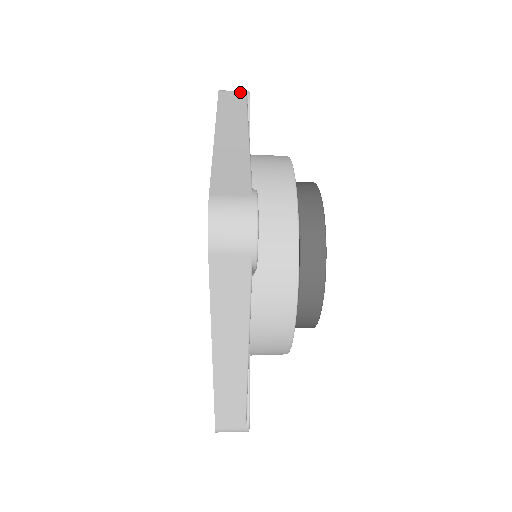
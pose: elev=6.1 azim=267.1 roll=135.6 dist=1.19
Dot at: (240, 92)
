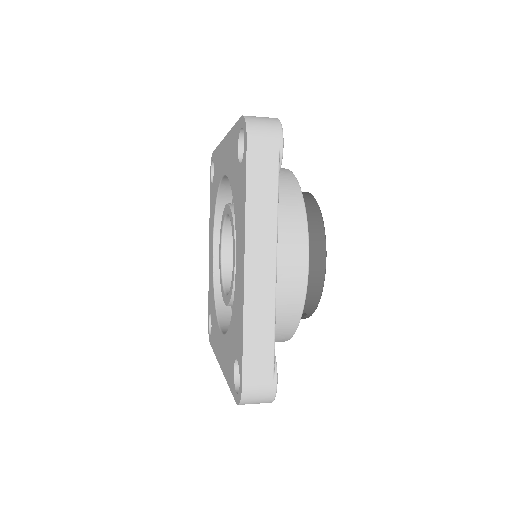
Dot at: occluded
